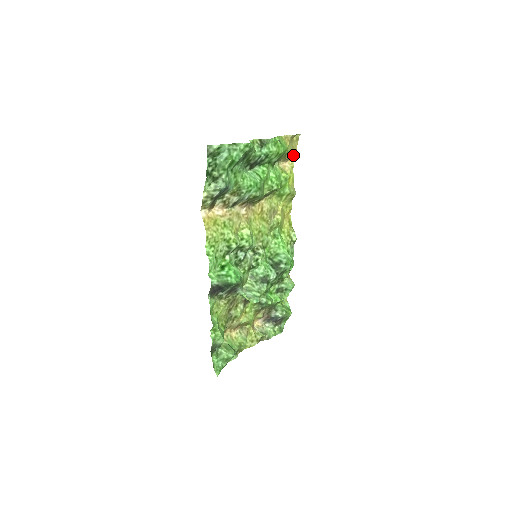
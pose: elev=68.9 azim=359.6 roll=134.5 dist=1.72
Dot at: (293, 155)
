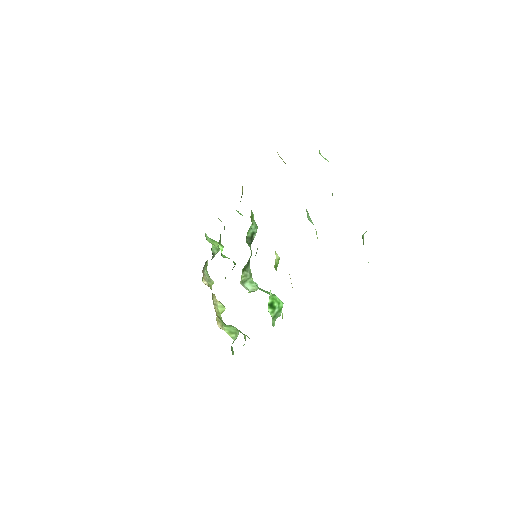
Dot at: occluded
